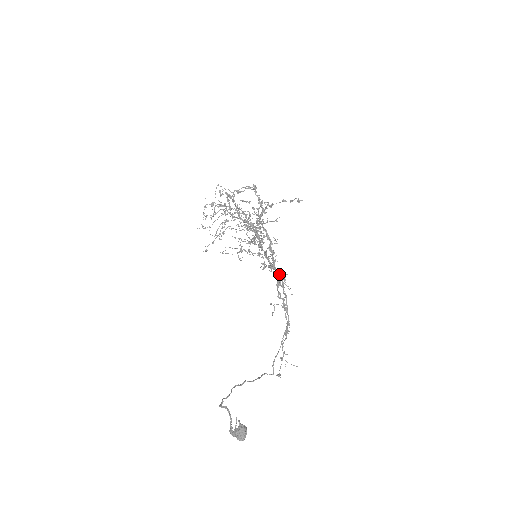
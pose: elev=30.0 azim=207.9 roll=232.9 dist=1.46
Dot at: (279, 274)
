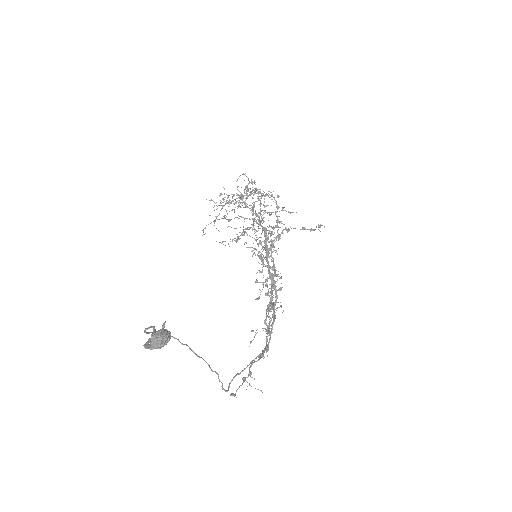
Dot at: (275, 289)
